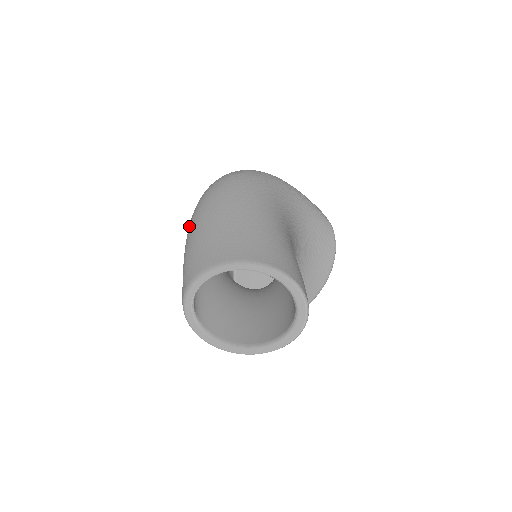
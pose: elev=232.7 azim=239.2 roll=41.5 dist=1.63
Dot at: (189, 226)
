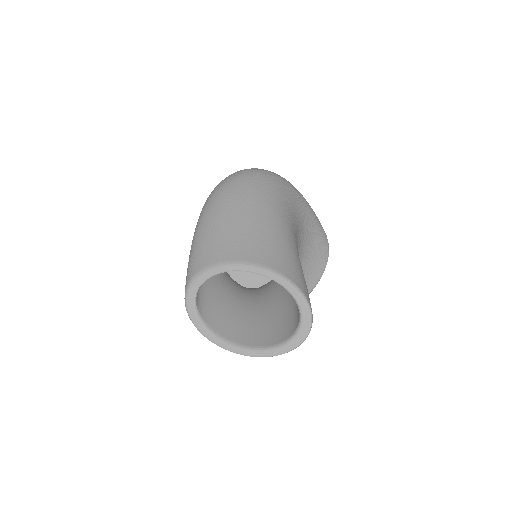
Dot at: (202, 213)
